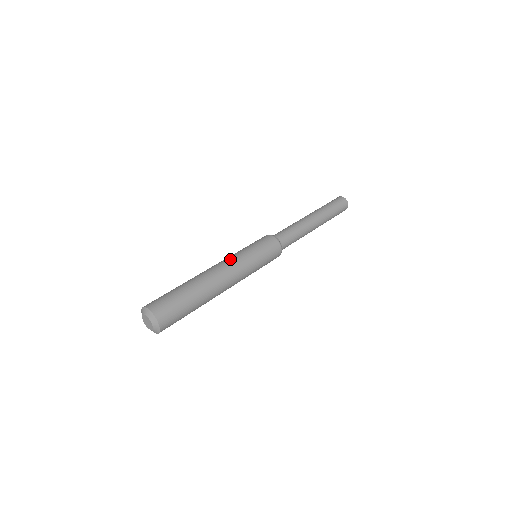
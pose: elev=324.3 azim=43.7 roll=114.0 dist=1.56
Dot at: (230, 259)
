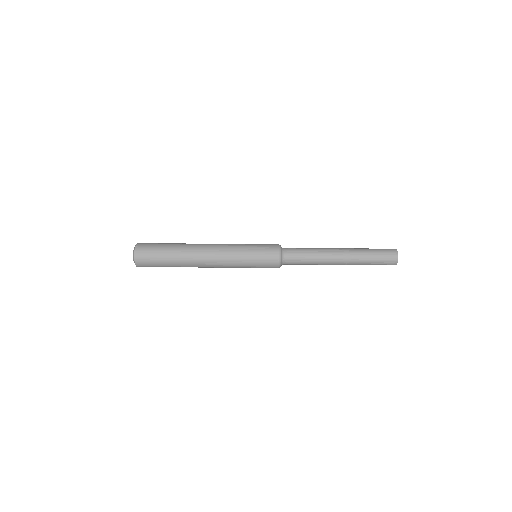
Dot at: (224, 248)
